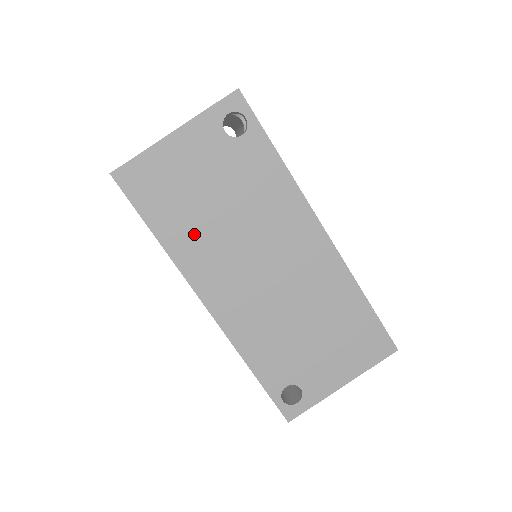
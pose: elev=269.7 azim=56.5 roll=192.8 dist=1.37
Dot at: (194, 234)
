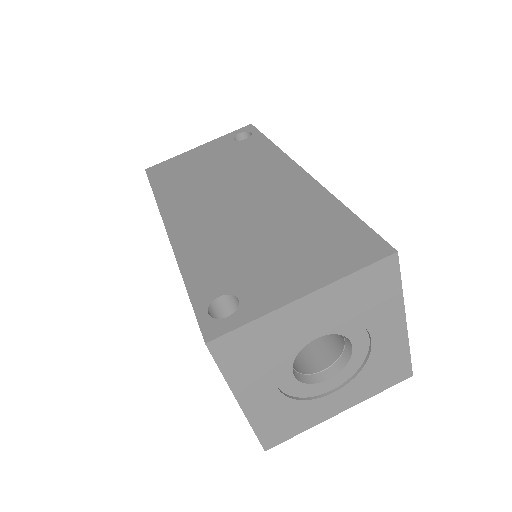
Dot at: (184, 187)
